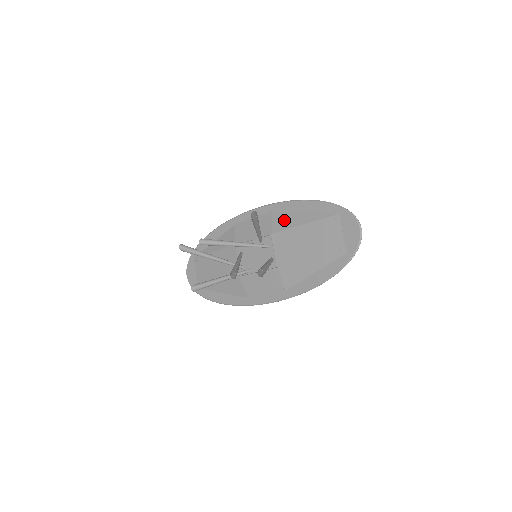
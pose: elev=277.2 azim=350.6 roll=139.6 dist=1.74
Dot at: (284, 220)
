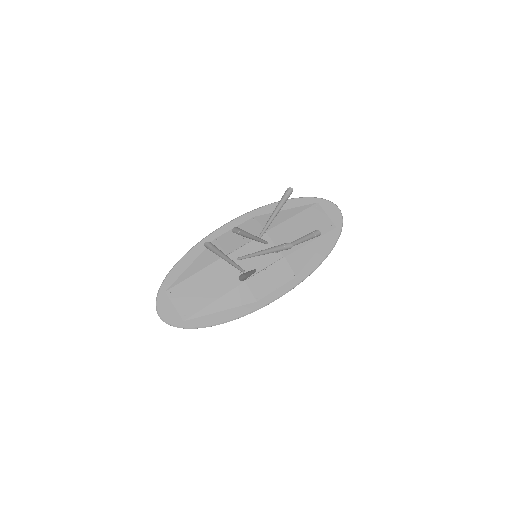
Dot at: occluded
